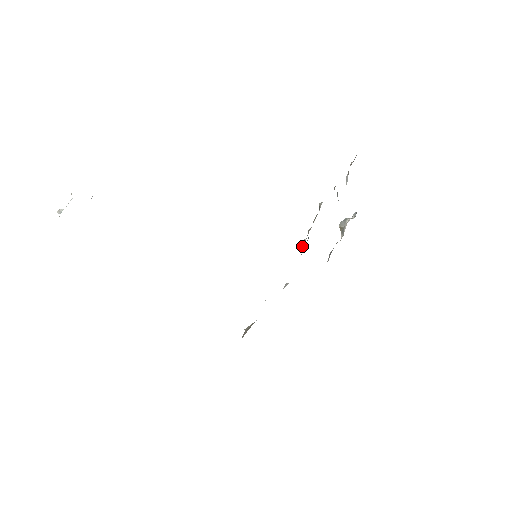
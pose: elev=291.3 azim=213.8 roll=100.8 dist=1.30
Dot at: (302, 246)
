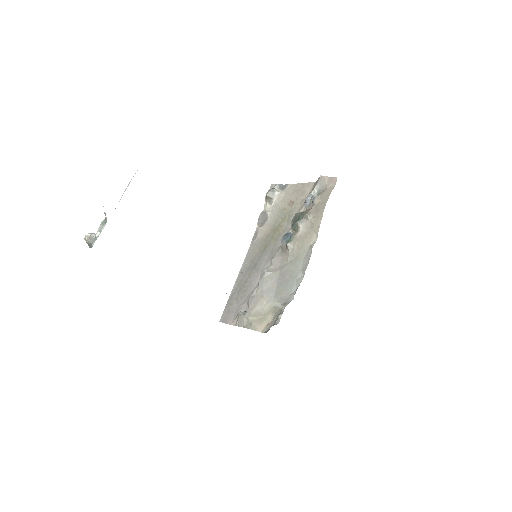
Dot at: (290, 249)
